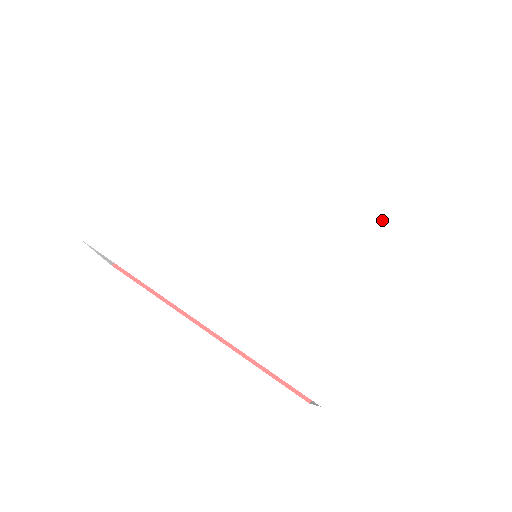
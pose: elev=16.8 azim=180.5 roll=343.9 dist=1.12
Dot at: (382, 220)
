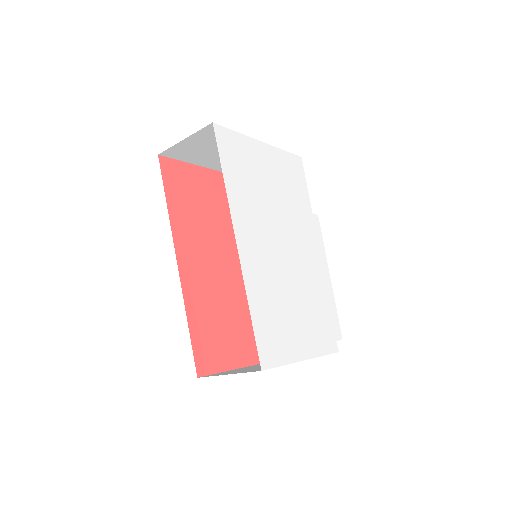
Dot at: (335, 311)
